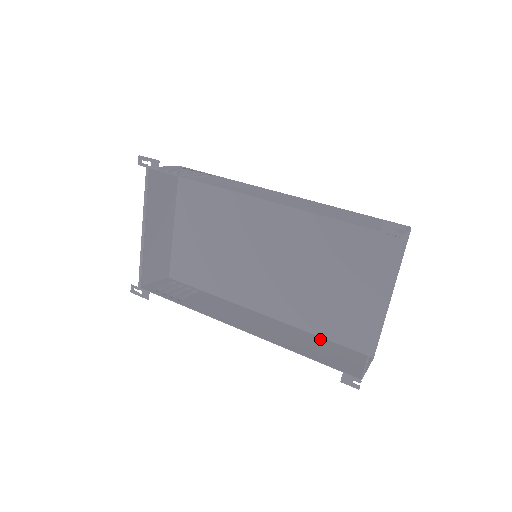
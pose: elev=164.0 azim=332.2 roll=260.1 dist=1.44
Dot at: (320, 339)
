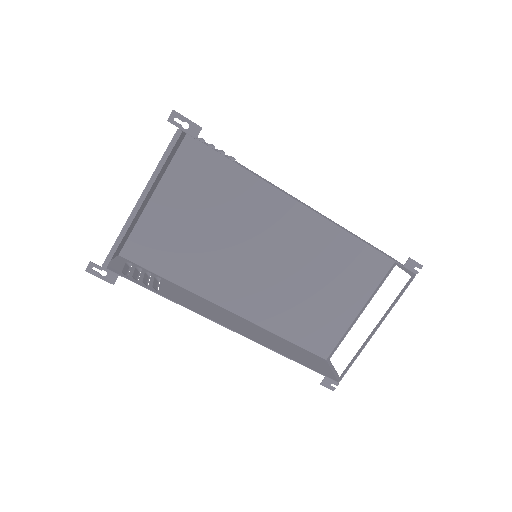
Dot at: (287, 342)
